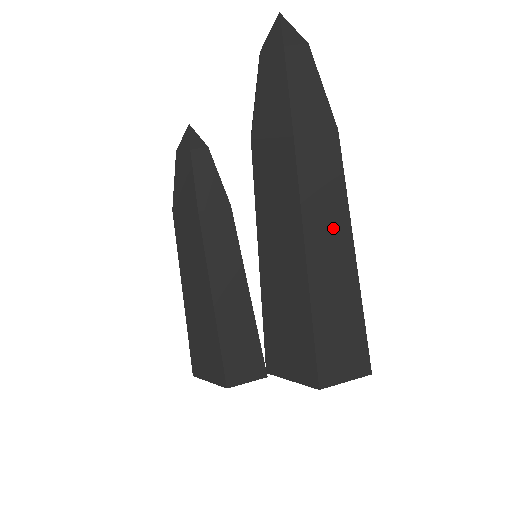
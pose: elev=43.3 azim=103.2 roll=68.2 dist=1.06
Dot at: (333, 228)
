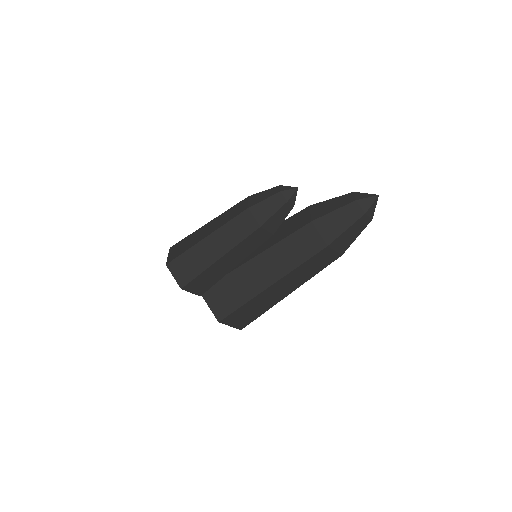
Dot at: (297, 281)
